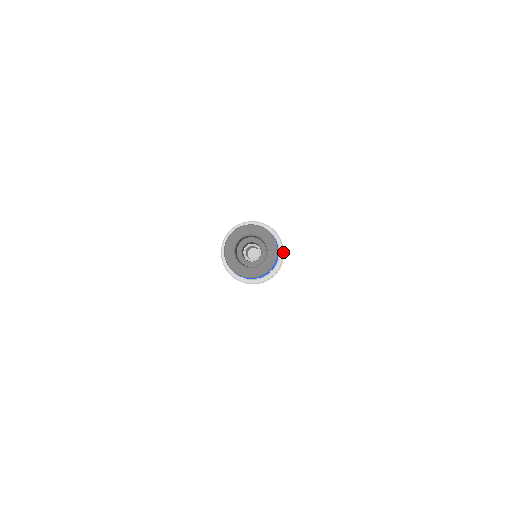
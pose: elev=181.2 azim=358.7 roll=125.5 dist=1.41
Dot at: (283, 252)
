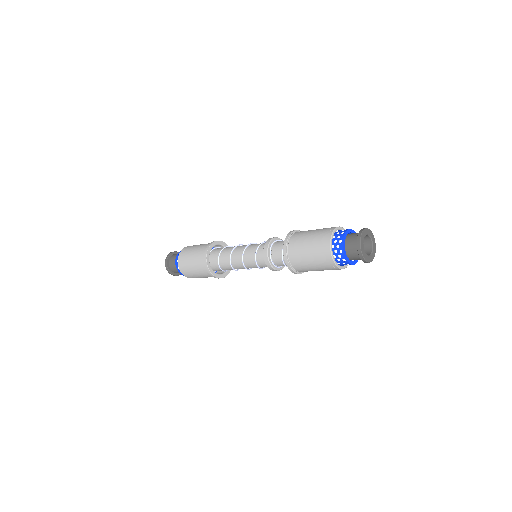
Dot at: occluded
